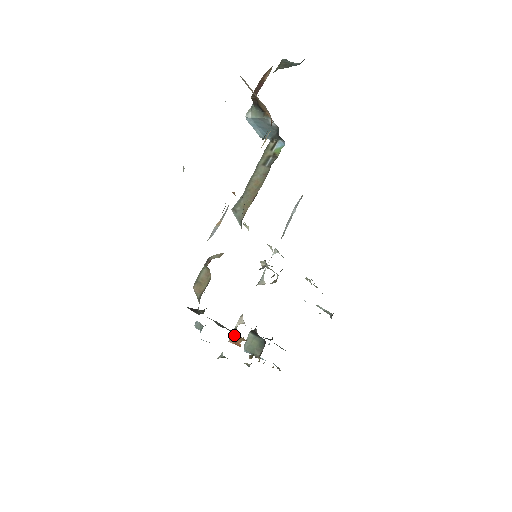
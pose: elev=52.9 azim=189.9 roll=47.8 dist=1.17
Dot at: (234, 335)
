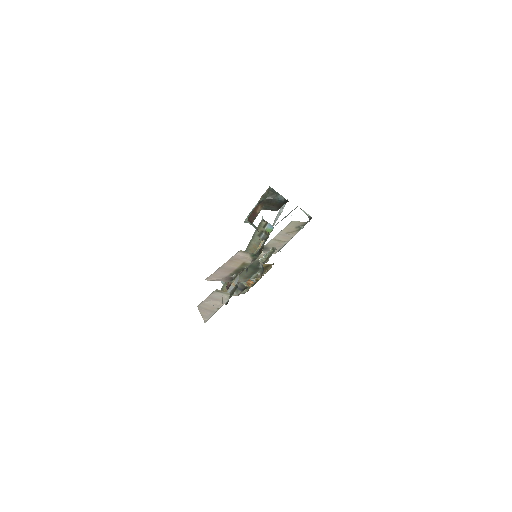
Dot at: occluded
